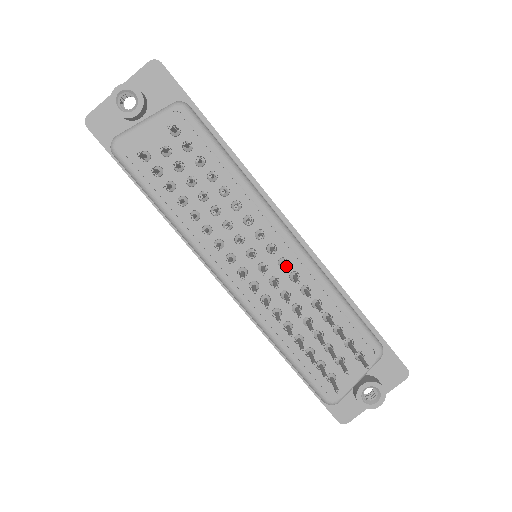
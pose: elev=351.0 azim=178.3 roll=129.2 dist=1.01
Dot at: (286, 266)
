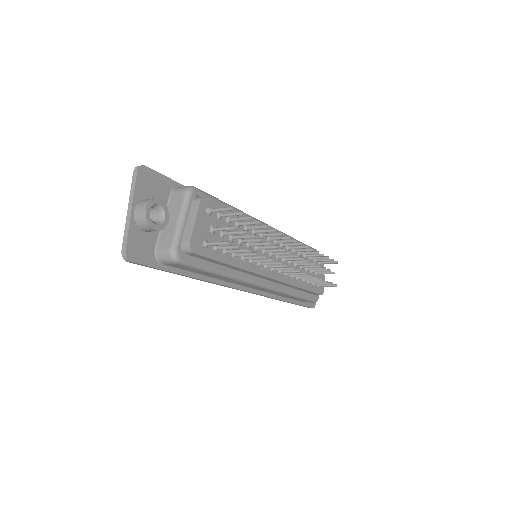
Dot at: (302, 243)
